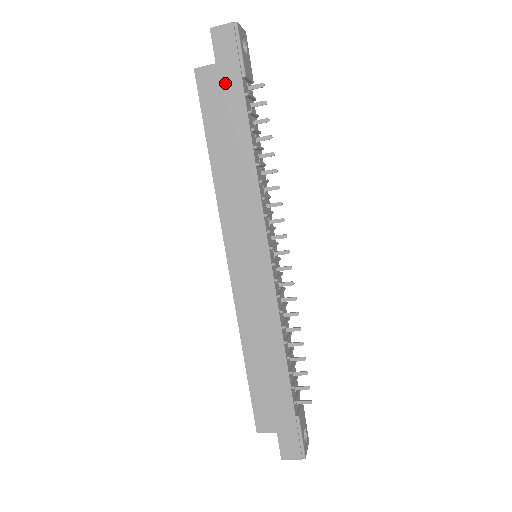
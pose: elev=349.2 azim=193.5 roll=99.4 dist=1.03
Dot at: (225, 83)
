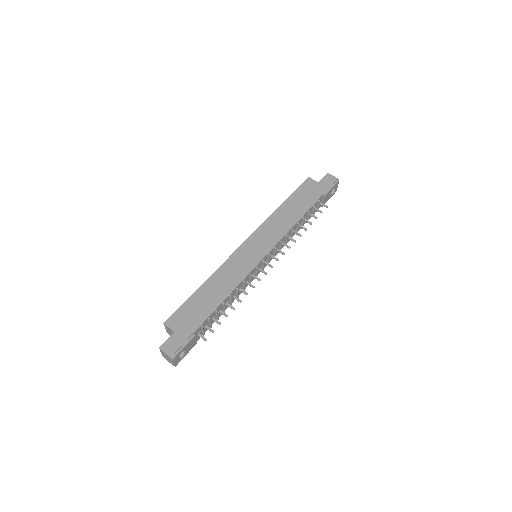
Dot at: (315, 190)
